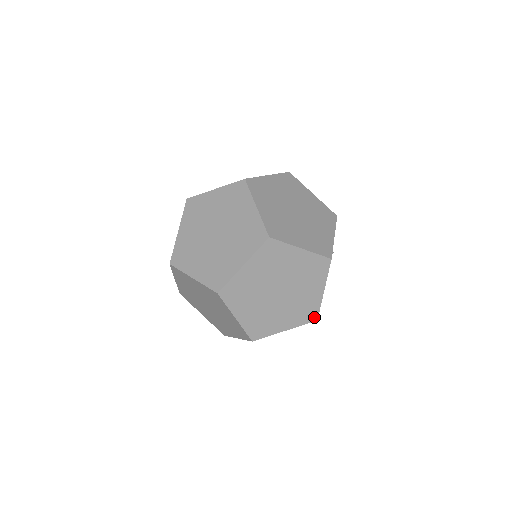
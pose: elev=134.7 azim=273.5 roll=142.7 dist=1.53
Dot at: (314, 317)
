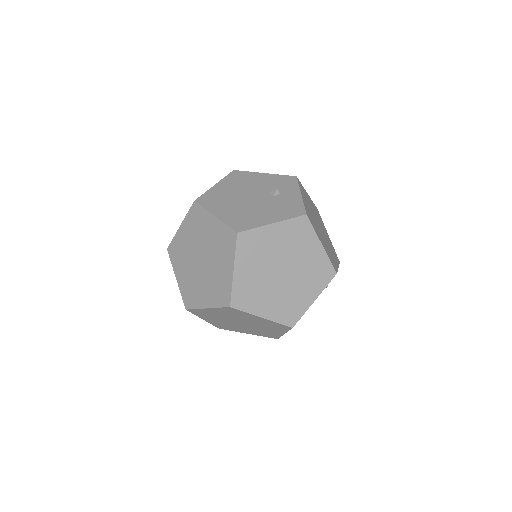
Dot at: (275, 337)
